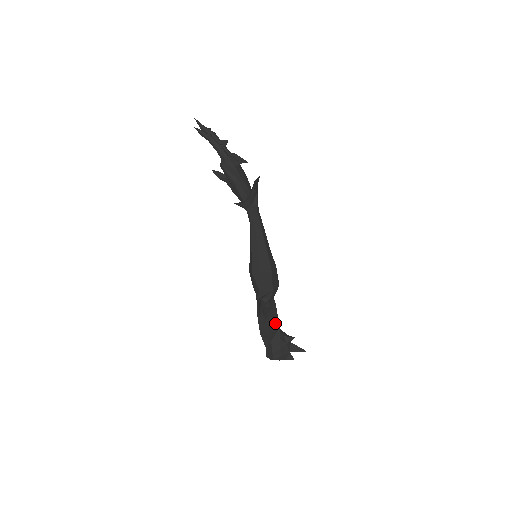
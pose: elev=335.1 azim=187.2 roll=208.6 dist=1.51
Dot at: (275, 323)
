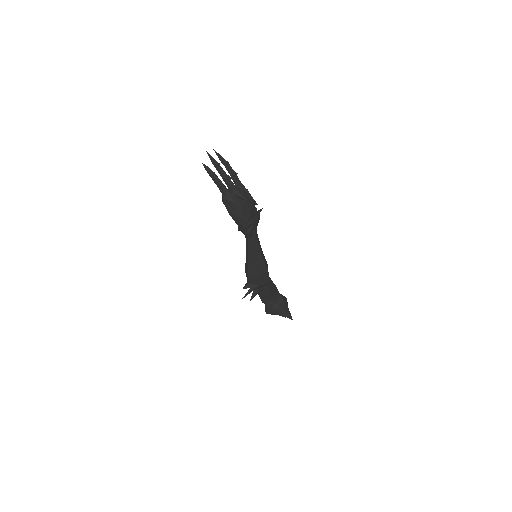
Dot at: (269, 297)
